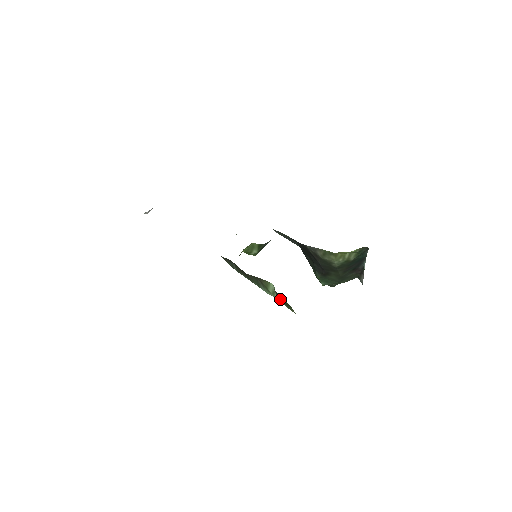
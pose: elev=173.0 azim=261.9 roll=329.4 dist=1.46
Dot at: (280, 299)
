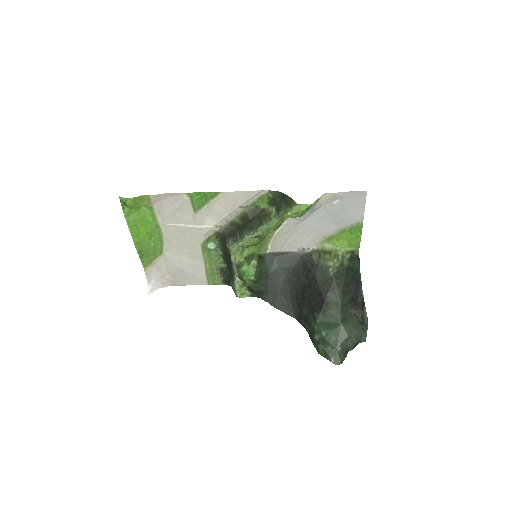
Dot at: (282, 210)
